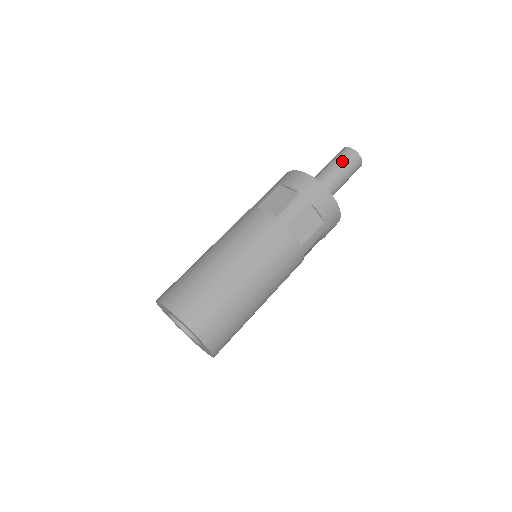
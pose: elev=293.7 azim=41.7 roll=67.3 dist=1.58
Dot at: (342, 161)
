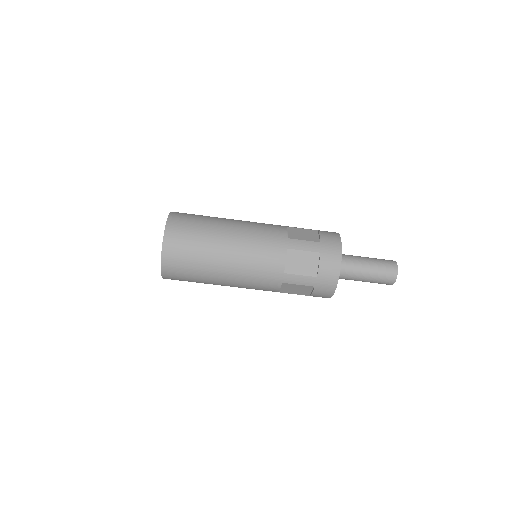
Dot at: (379, 276)
